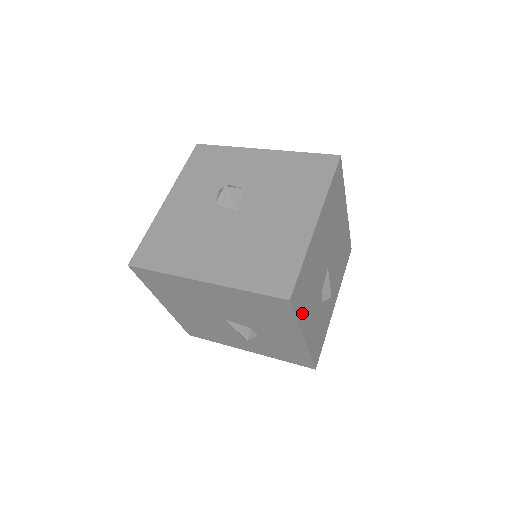
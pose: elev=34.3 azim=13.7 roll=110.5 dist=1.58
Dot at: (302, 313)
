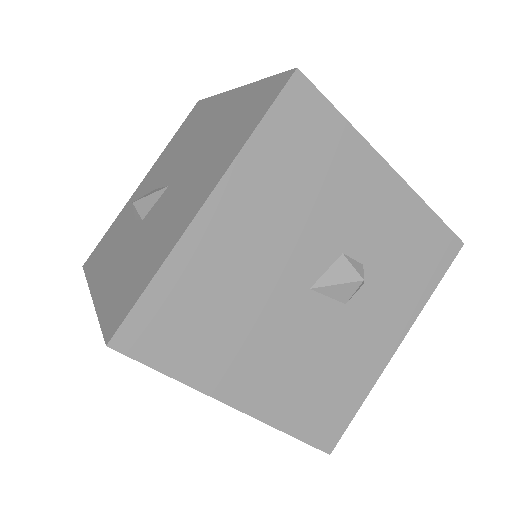
Dot at: occluded
